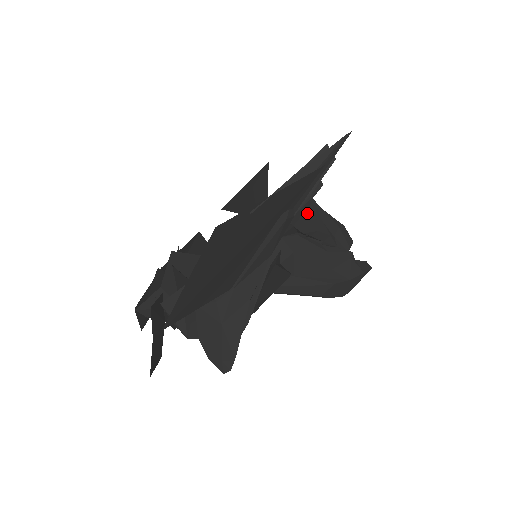
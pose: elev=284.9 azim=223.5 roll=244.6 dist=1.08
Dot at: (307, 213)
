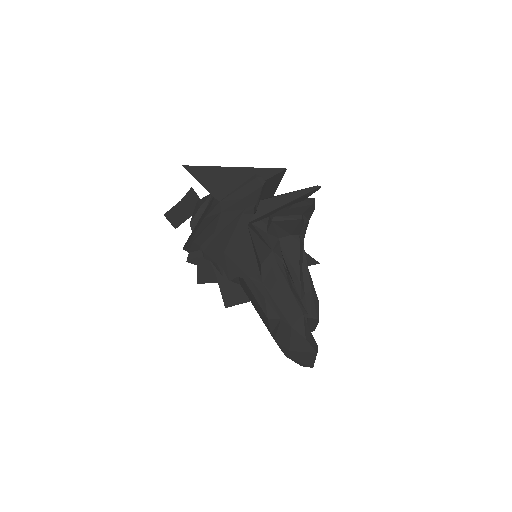
Dot at: (292, 246)
